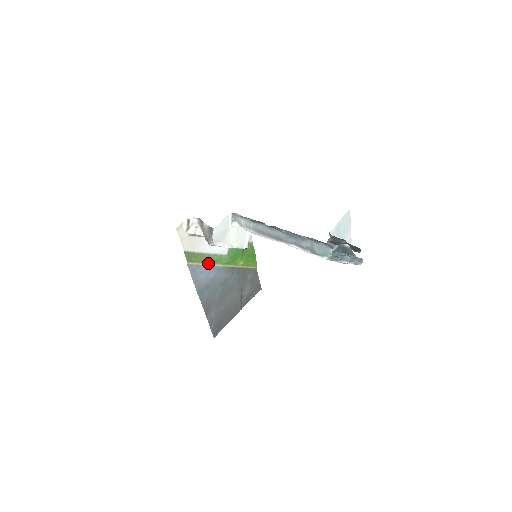
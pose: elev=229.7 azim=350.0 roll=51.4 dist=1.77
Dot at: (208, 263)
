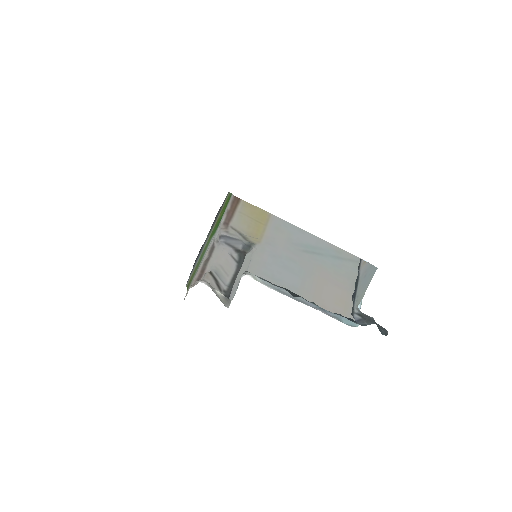
Dot at: (199, 259)
